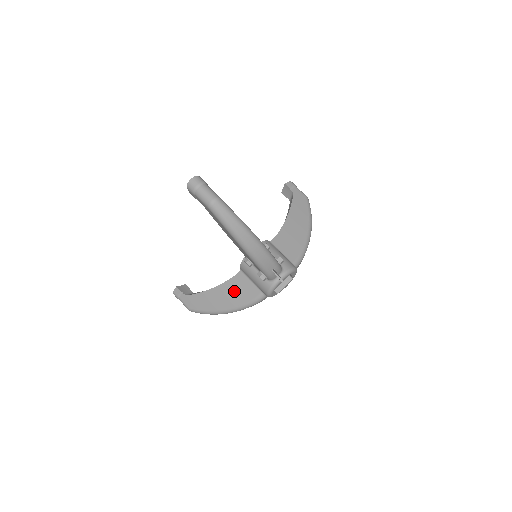
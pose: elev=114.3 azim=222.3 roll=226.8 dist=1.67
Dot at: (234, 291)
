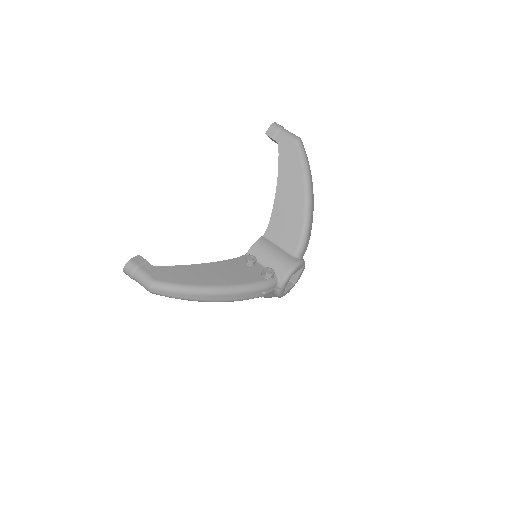
Dot at: occluded
